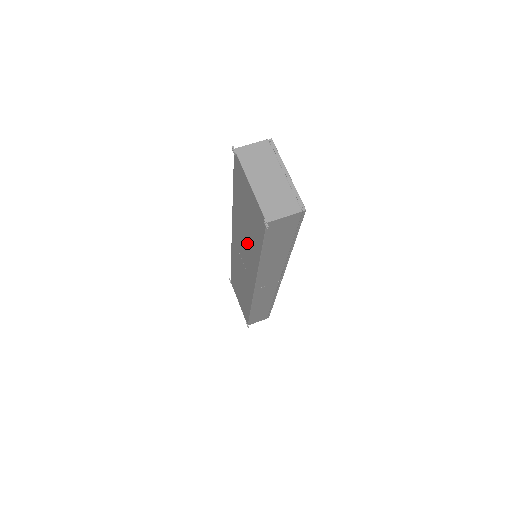
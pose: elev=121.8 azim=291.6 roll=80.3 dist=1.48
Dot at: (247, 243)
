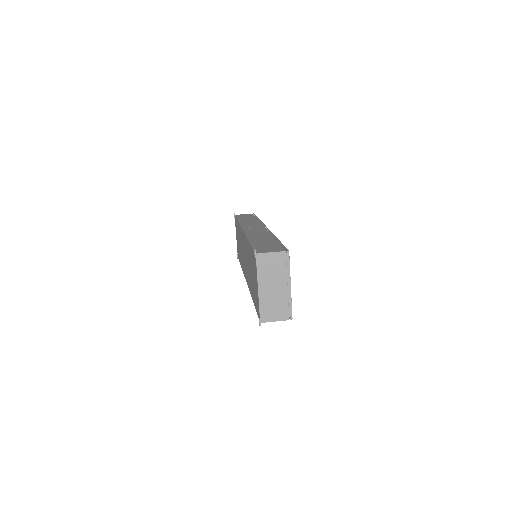
Dot at: (249, 272)
